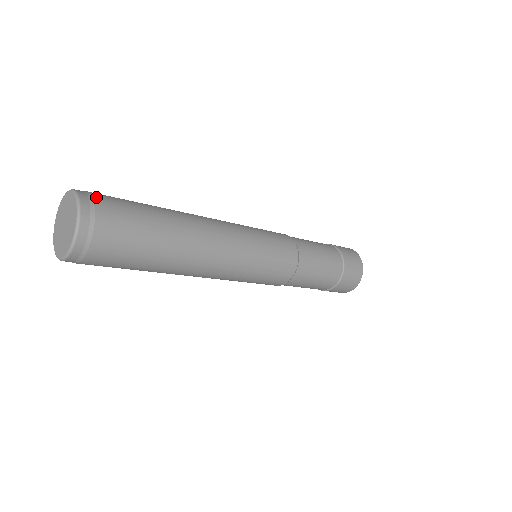
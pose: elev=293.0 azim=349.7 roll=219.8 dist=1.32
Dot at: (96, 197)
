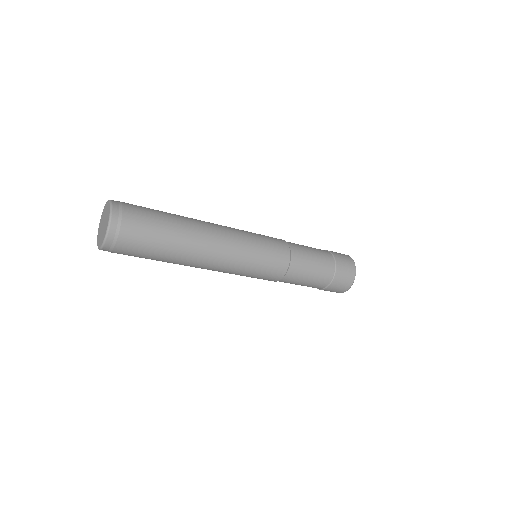
Dot at: (125, 215)
